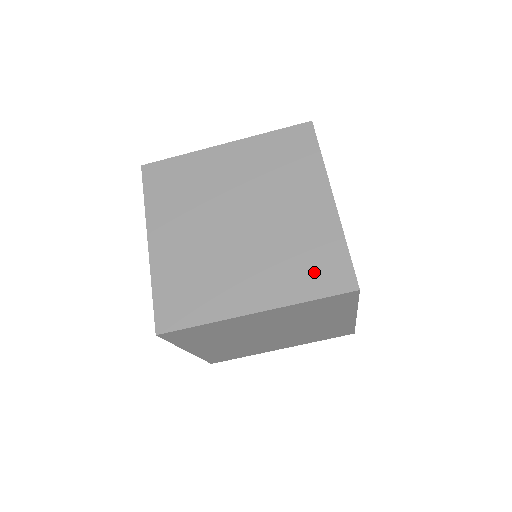
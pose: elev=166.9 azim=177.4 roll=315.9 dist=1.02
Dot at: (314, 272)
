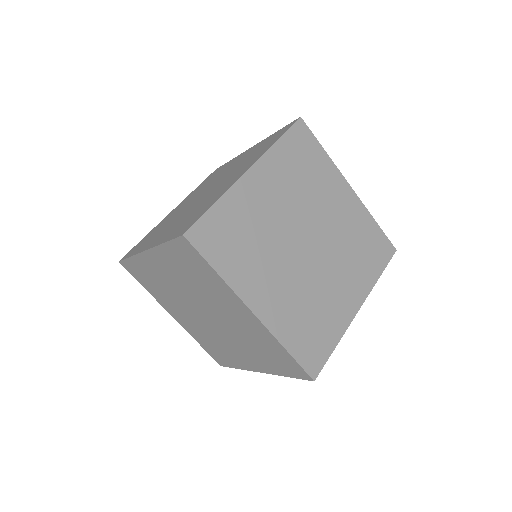
Dot at: (268, 144)
